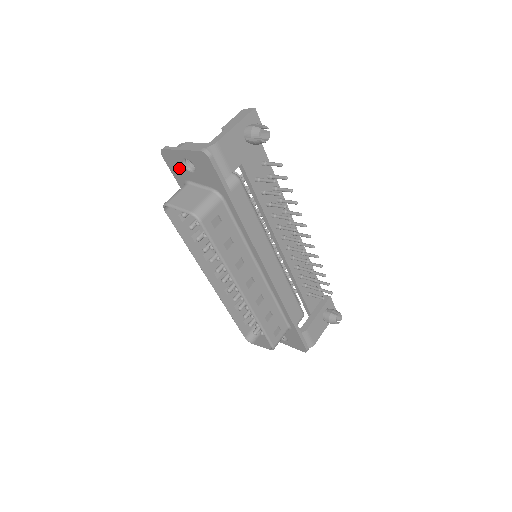
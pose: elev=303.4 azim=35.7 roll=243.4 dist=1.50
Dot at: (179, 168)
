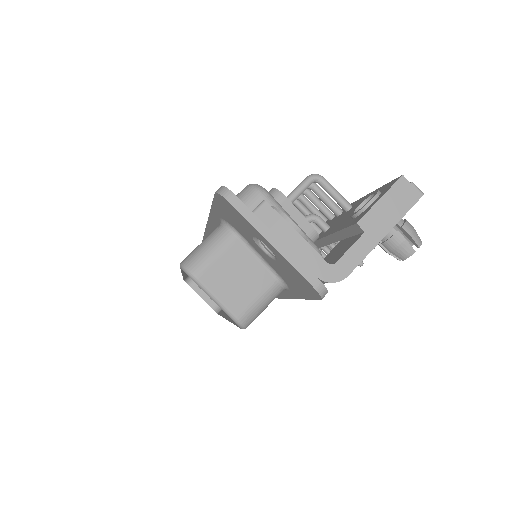
Dot at: (238, 224)
